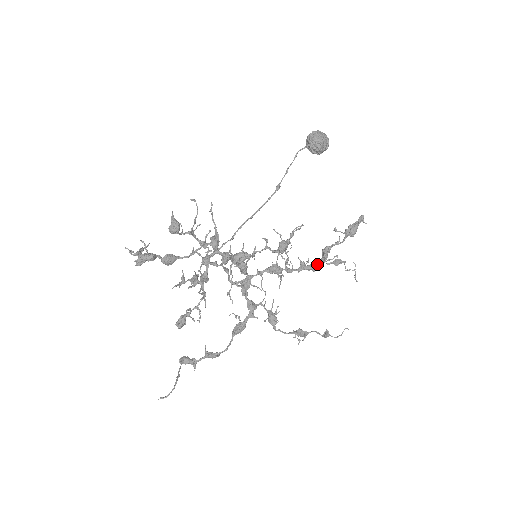
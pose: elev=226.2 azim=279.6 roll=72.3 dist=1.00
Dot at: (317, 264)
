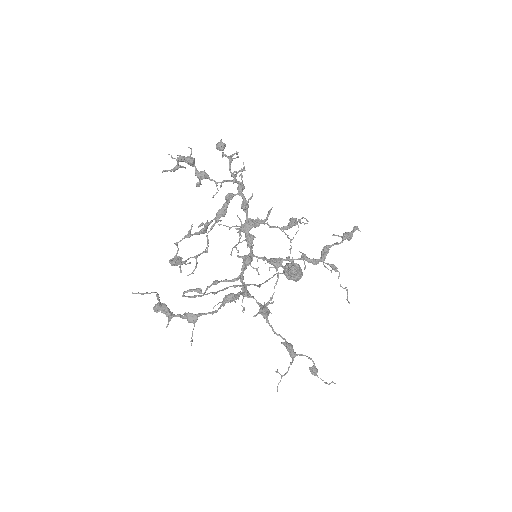
Dot at: (317, 259)
